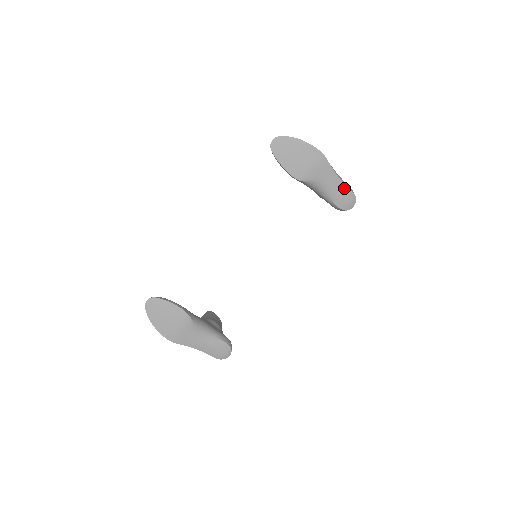
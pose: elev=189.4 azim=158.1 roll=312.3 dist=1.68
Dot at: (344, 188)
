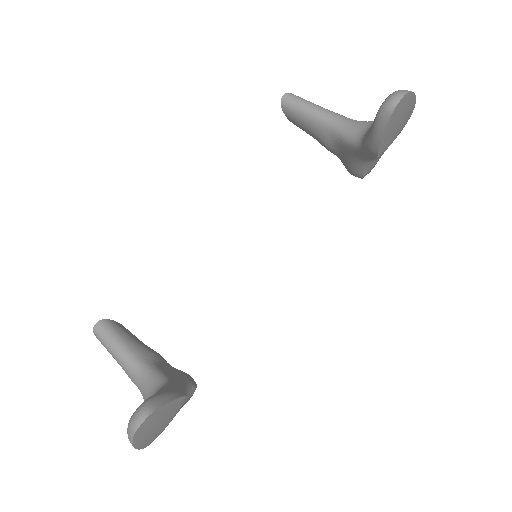
Dot at: occluded
